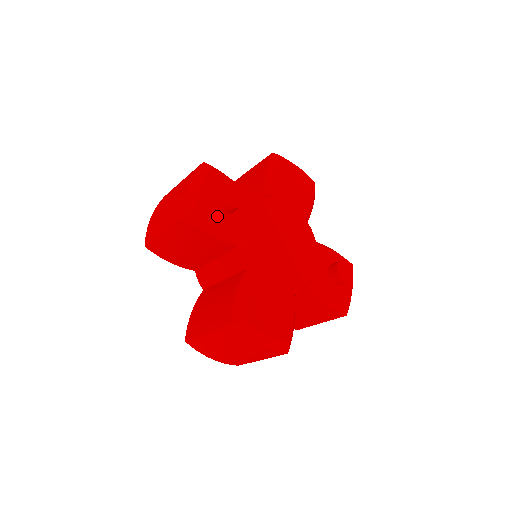
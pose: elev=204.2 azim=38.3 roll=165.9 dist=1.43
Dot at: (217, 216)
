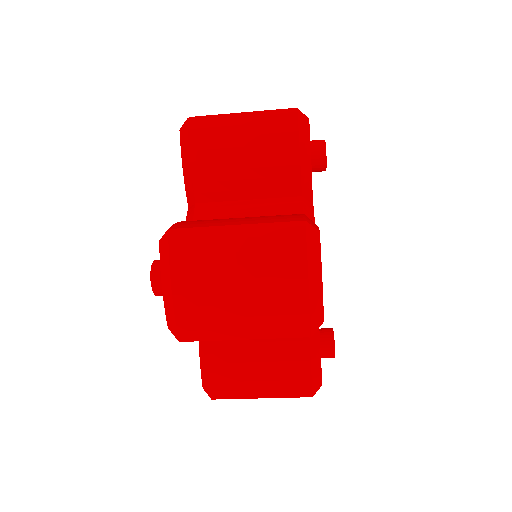
Dot at: occluded
